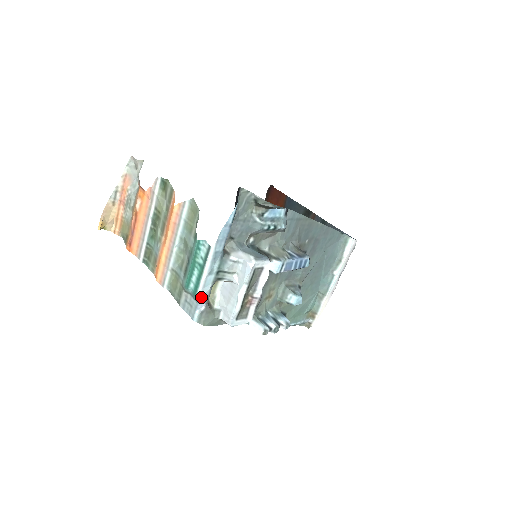
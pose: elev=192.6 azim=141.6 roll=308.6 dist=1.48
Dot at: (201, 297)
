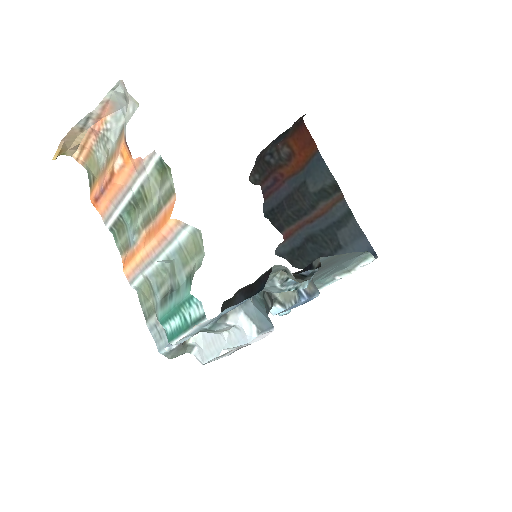
Dot at: (176, 344)
